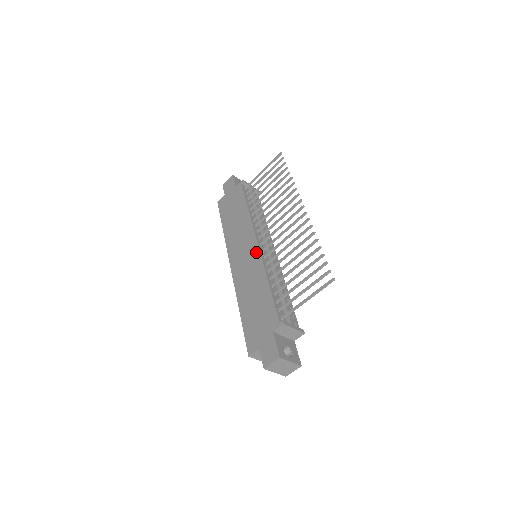
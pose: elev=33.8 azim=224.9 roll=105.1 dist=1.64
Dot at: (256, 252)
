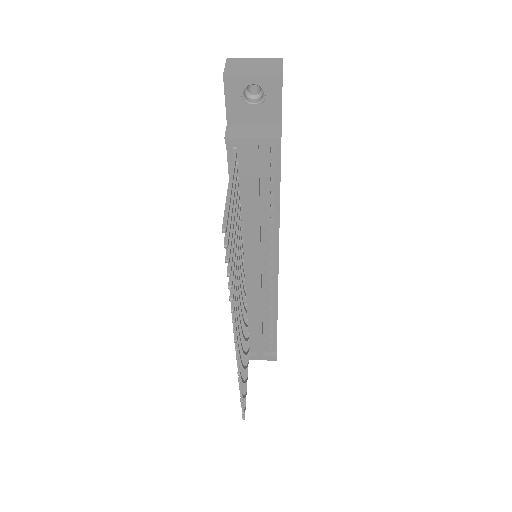
Dot at: occluded
